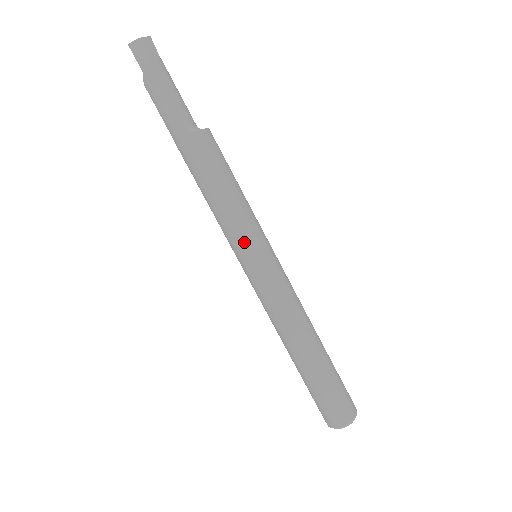
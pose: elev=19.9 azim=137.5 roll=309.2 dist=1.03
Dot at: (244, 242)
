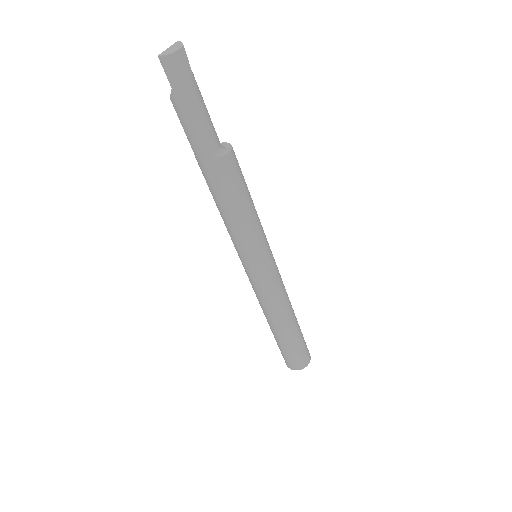
Dot at: (251, 252)
